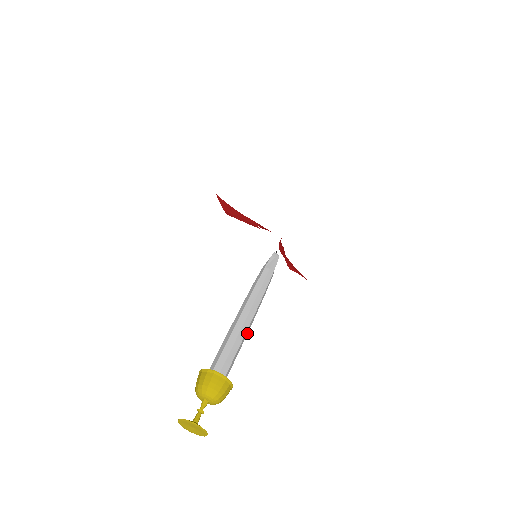
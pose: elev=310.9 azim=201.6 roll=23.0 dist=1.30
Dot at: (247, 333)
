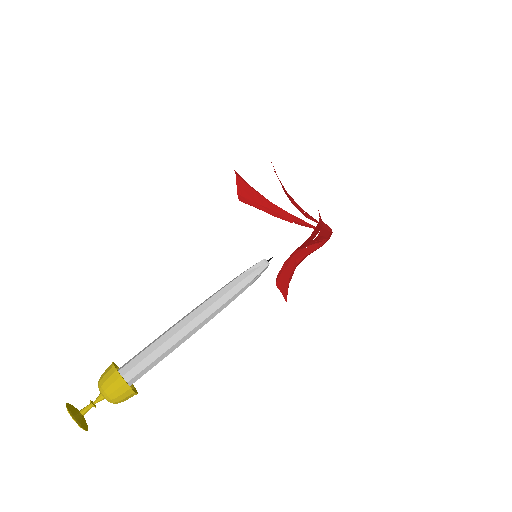
Dot at: (184, 341)
